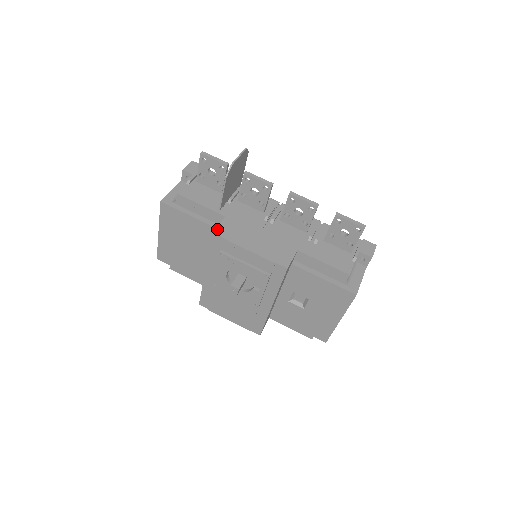
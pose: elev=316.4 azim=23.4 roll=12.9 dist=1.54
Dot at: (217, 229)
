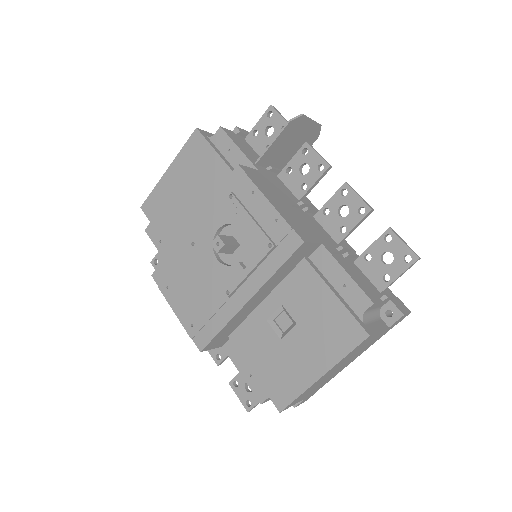
Dot at: (244, 166)
